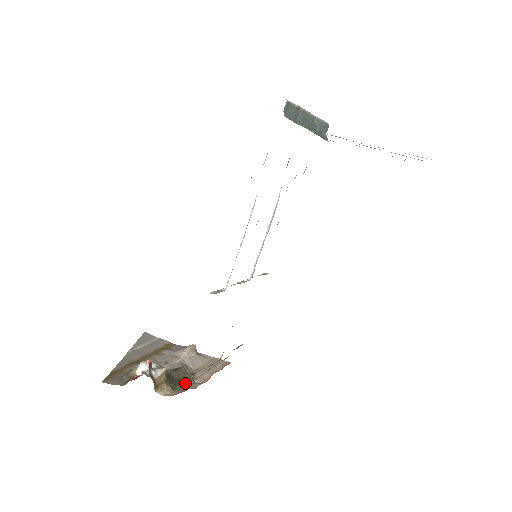
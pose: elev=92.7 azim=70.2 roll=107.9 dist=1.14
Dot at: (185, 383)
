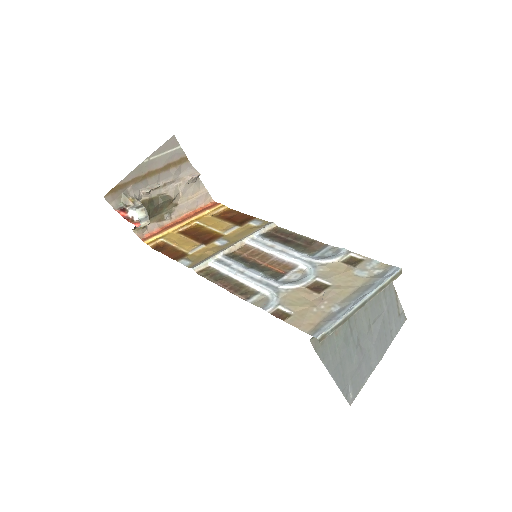
Dot at: (163, 215)
